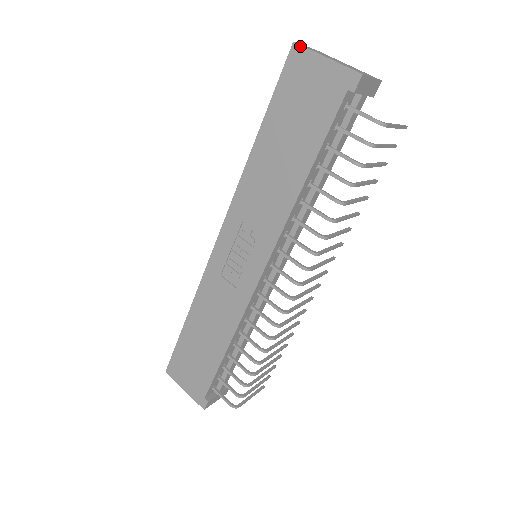
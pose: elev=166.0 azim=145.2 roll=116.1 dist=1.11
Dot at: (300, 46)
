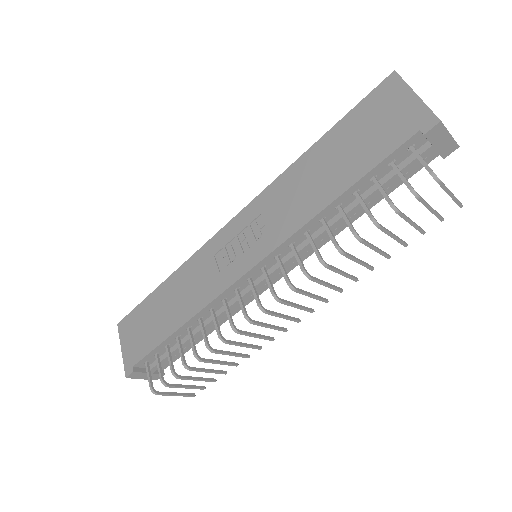
Dot at: (398, 76)
